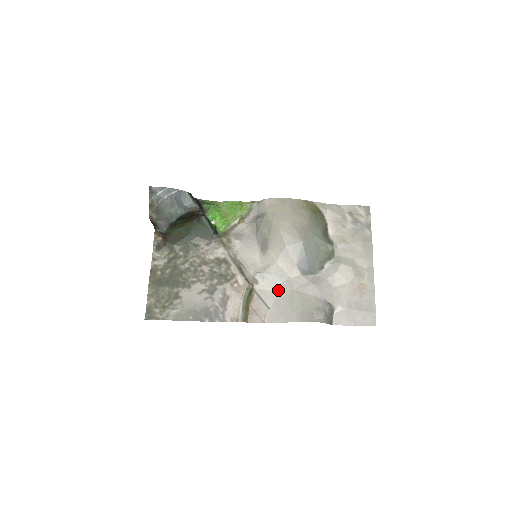
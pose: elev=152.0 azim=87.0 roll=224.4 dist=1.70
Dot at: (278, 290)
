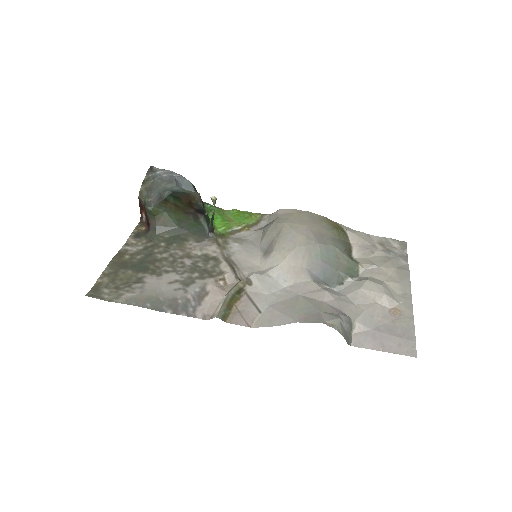
Dot at: (277, 295)
